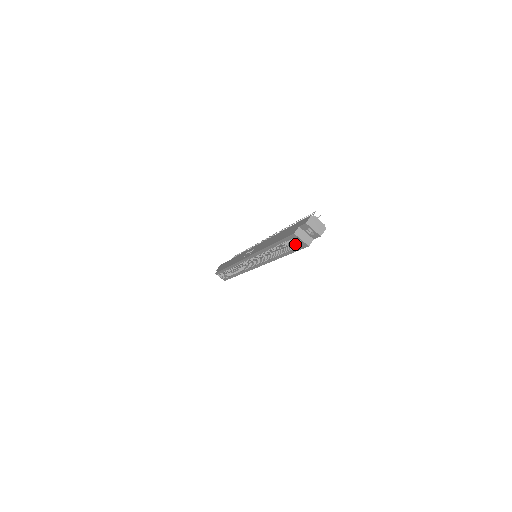
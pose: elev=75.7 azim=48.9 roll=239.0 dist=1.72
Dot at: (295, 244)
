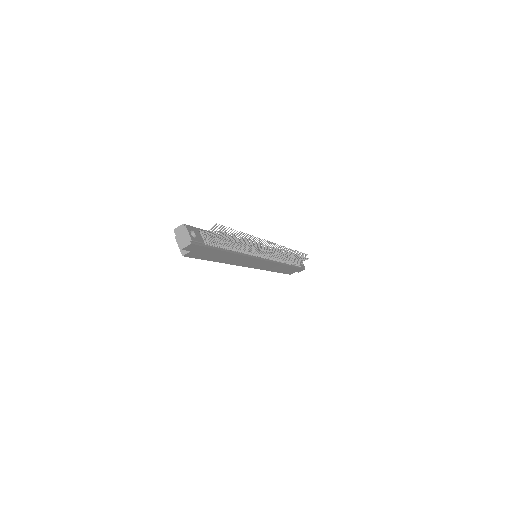
Dot at: occluded
